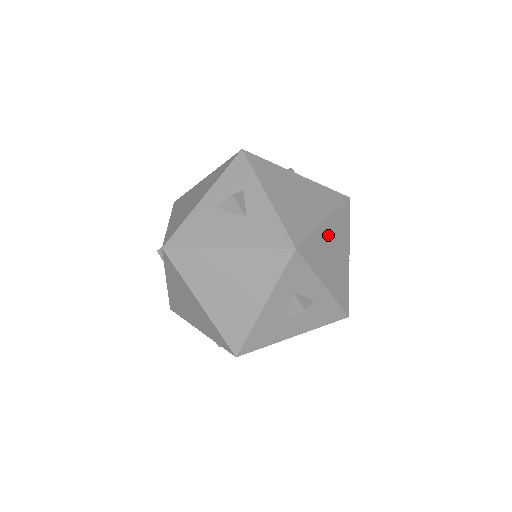
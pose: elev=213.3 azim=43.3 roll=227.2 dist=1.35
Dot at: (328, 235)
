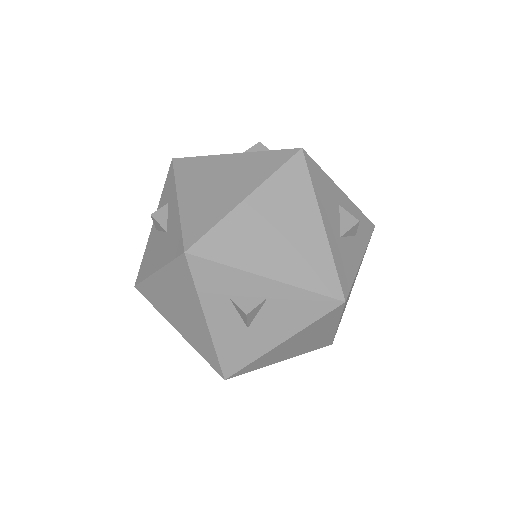
Dot at: (257, 213)
